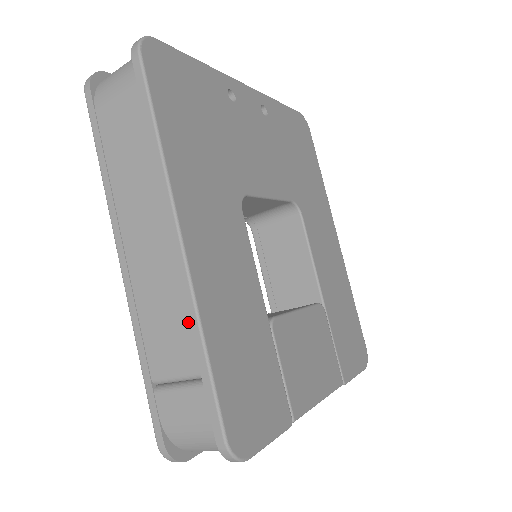
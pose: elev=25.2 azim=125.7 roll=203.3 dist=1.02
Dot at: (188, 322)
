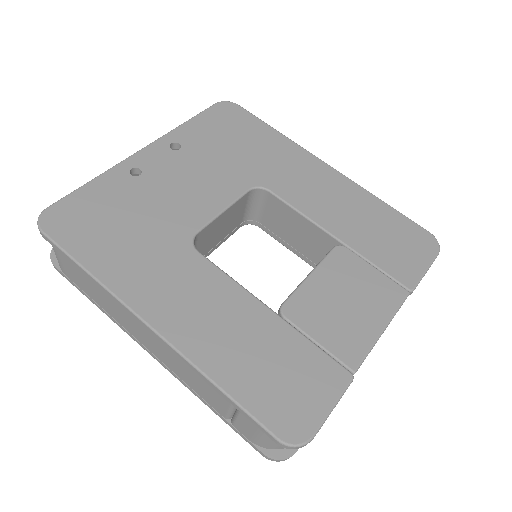
Dot at: (199, 375)
